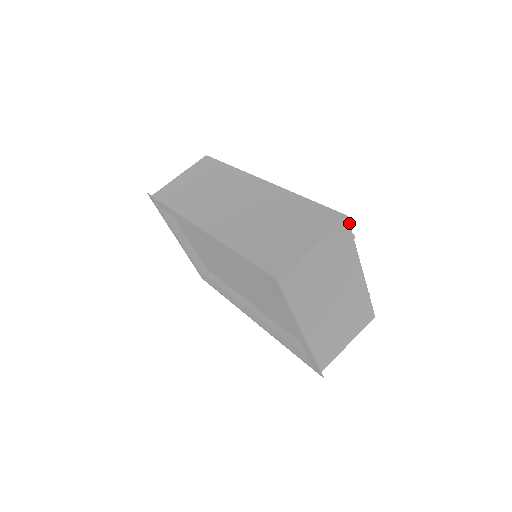
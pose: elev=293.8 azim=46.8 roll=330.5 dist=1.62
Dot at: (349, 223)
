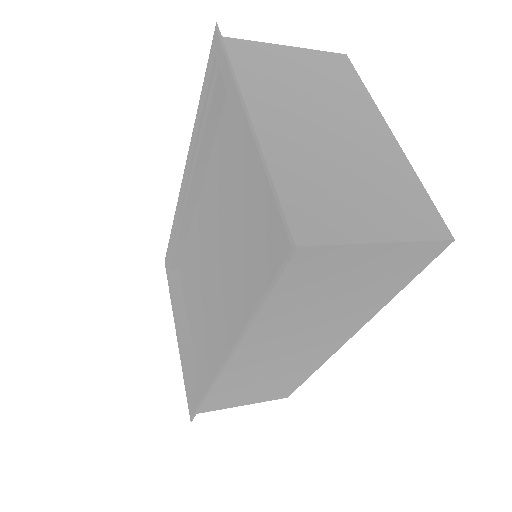
Dot at: (351, 63)
